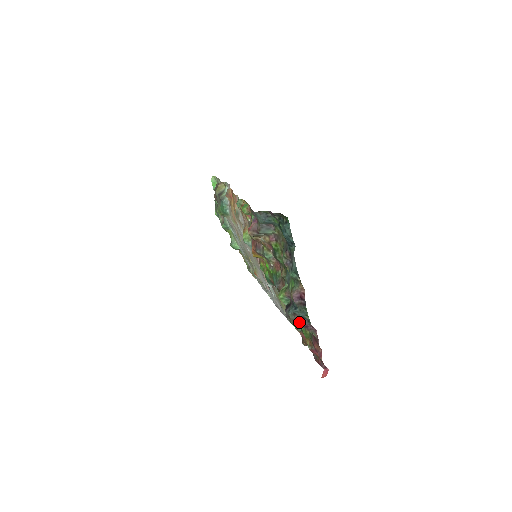
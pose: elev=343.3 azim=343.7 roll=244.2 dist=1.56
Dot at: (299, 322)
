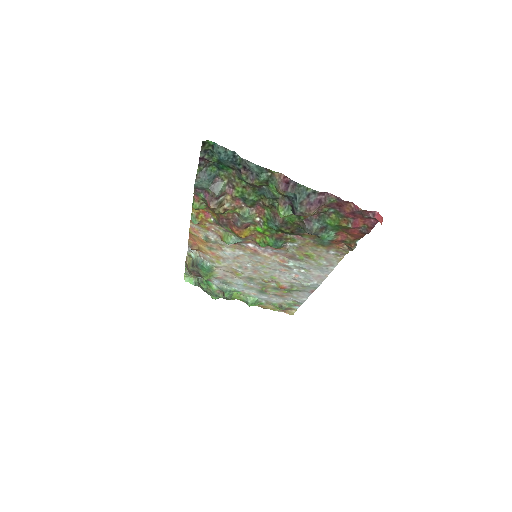
Dot at: (311, 205)
